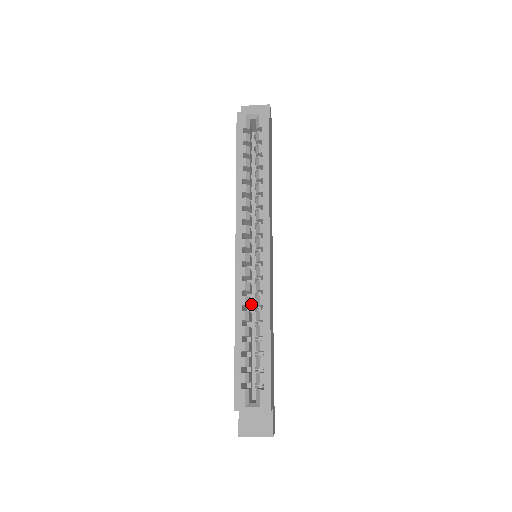
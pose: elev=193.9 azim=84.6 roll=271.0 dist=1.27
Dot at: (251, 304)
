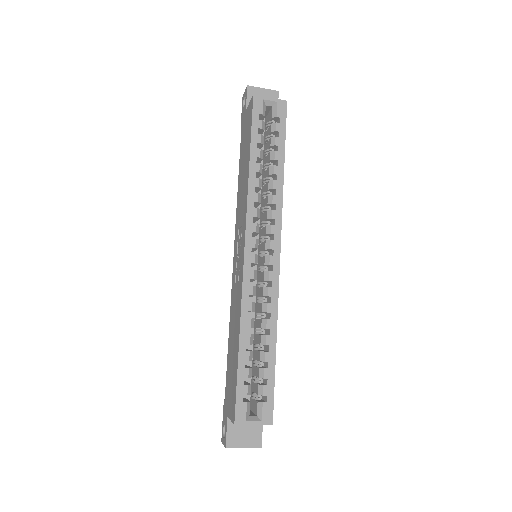
Dot at: occluded
